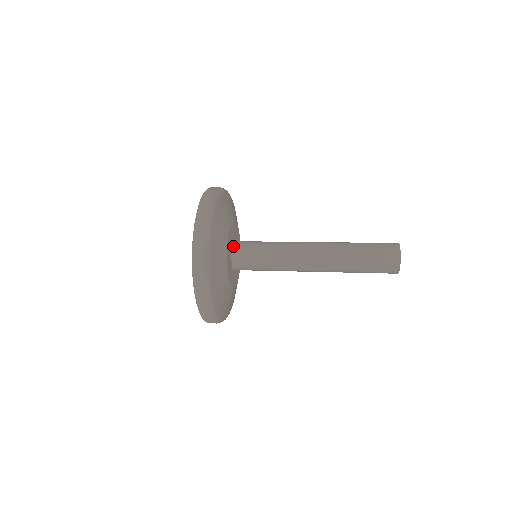
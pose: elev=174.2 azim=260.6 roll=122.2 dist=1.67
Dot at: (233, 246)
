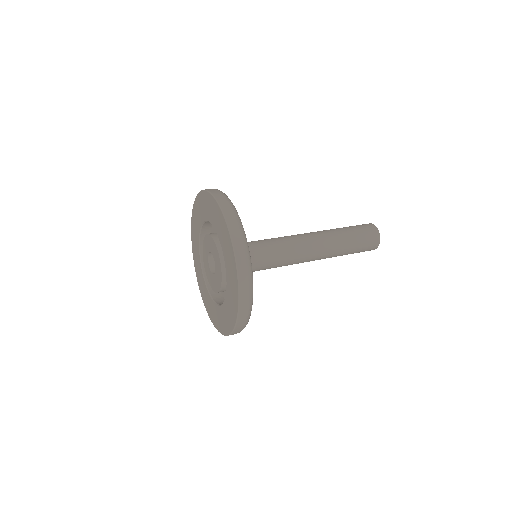
Dot at: occluded
